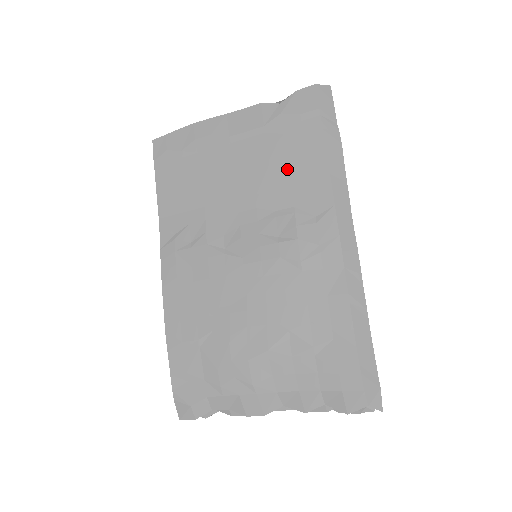
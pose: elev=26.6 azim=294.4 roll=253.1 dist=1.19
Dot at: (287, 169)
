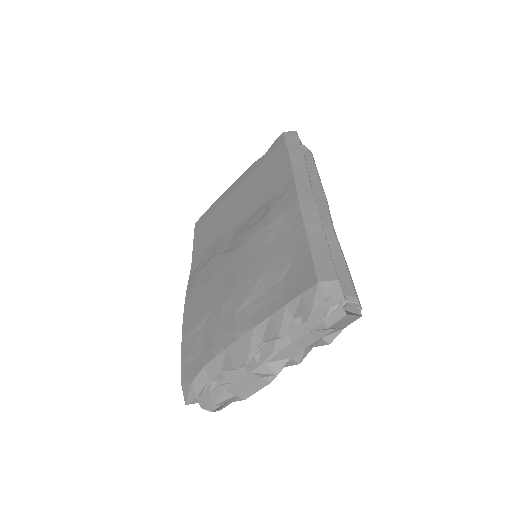
Dot at: (267, 182)
